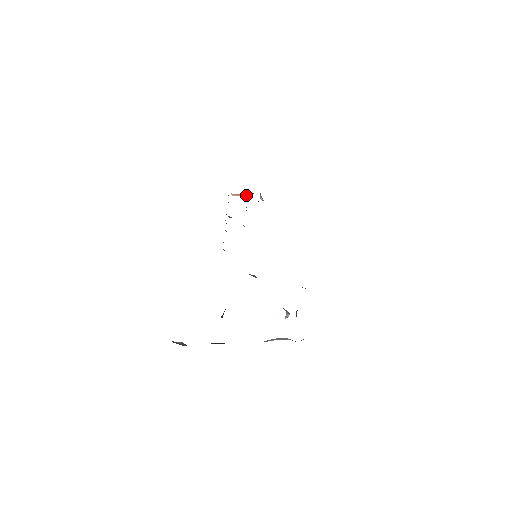
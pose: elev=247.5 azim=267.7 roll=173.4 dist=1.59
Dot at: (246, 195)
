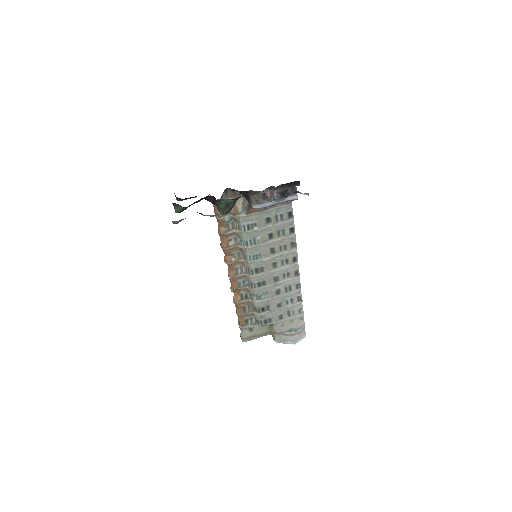
Dot at: (257, 333)
